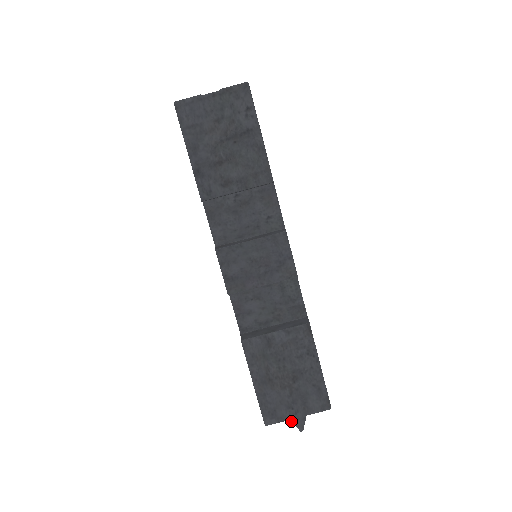
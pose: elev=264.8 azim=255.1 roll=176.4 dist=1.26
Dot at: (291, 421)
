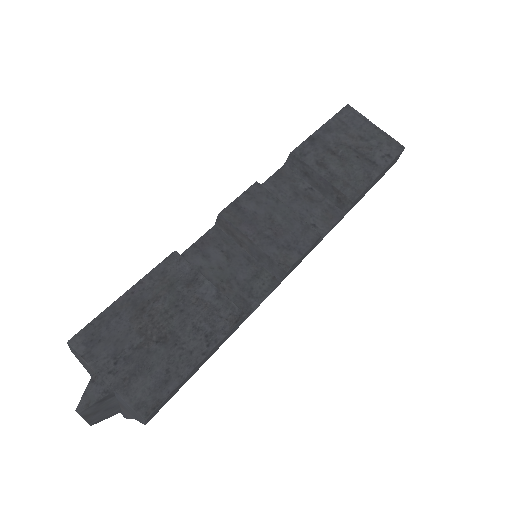
Dot at: (93, 375)
